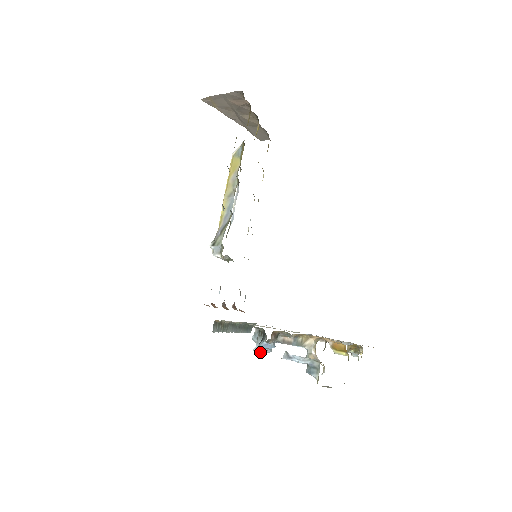
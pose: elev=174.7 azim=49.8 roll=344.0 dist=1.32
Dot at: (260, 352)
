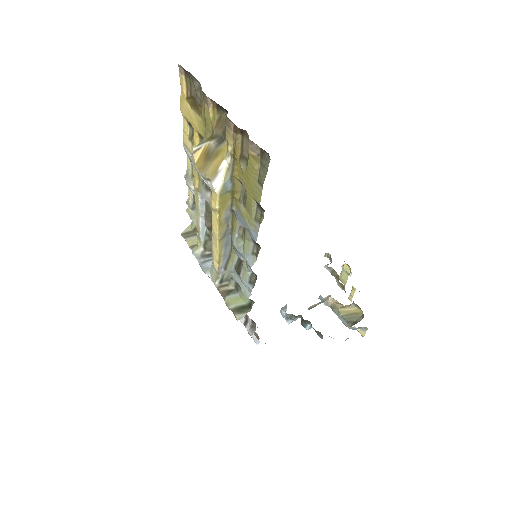
Dot at: (292, 321)
